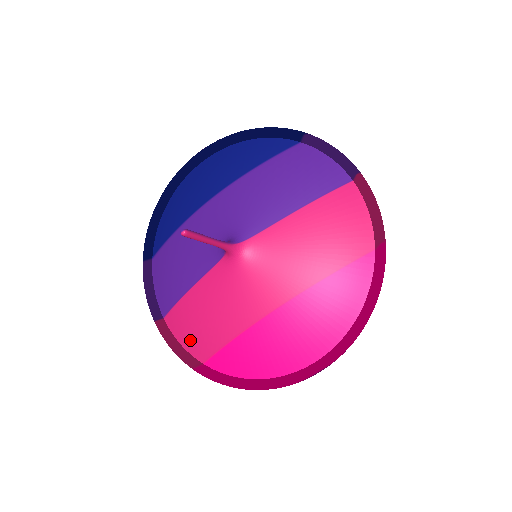
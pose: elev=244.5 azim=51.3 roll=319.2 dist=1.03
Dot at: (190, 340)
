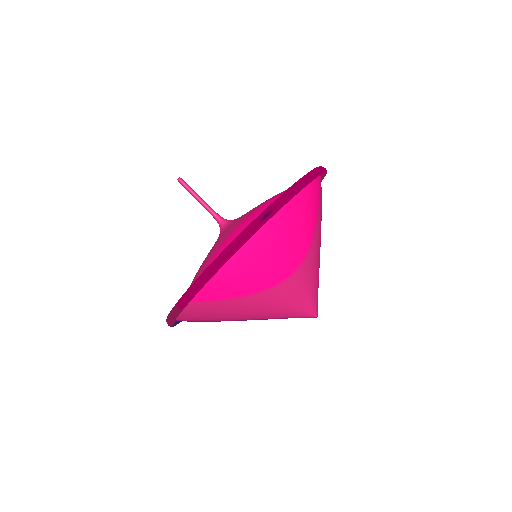
Dot at: occluded
